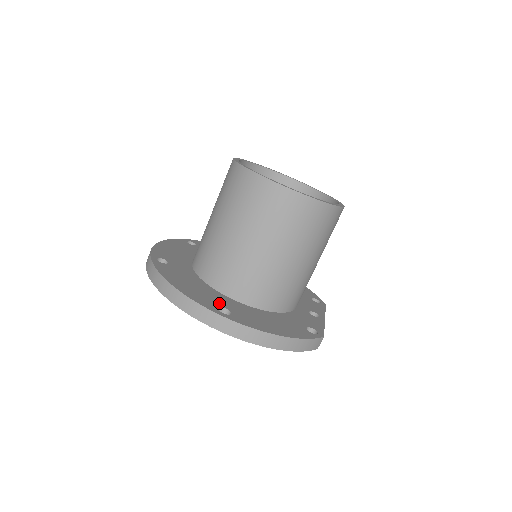
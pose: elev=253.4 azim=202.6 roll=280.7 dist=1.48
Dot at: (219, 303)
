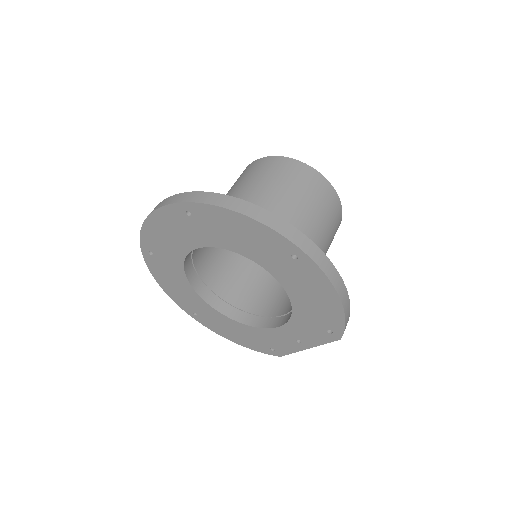
Dot at: occluded
